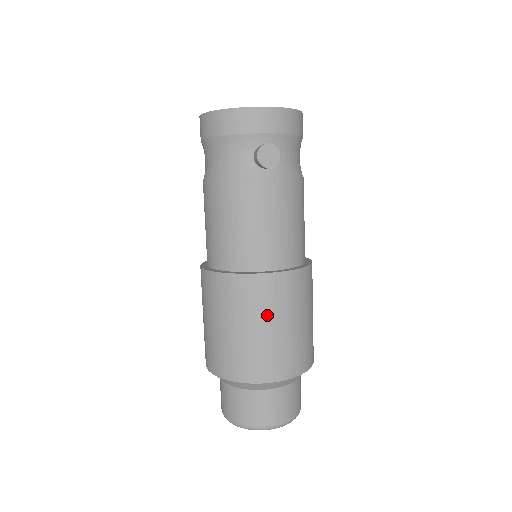
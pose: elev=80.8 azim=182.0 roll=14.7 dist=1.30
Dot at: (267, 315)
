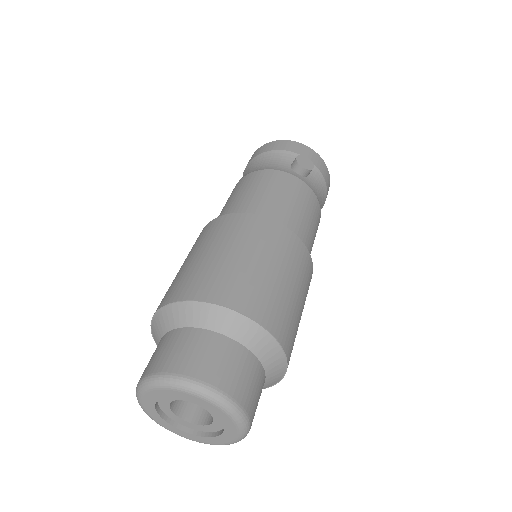
Dot at: (263, 250)
